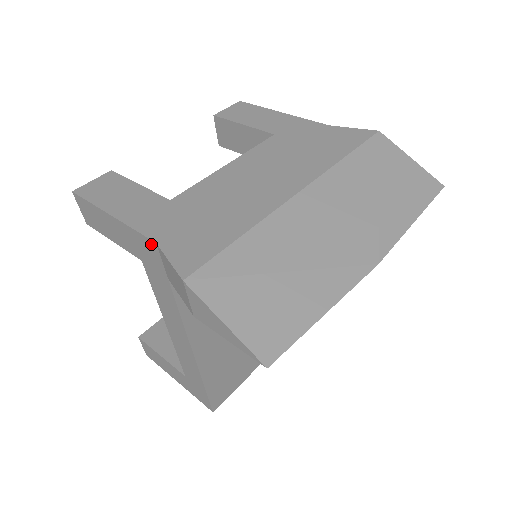
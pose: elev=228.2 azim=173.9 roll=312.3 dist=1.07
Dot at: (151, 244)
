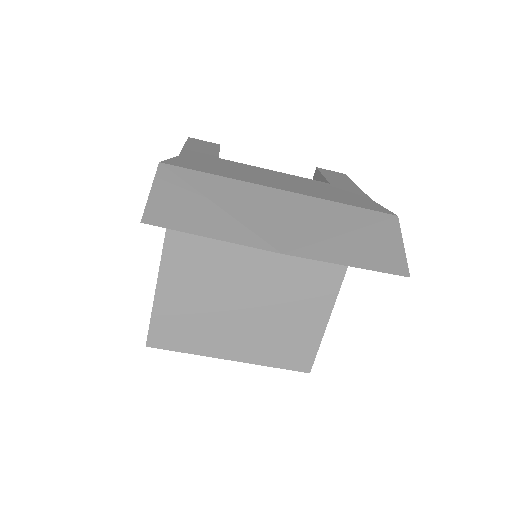
Dot at: occluded
